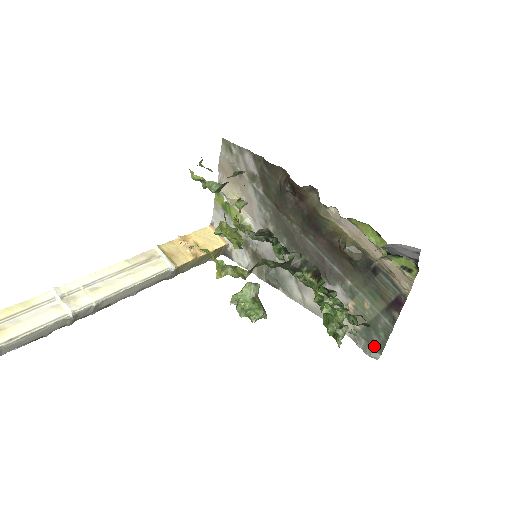
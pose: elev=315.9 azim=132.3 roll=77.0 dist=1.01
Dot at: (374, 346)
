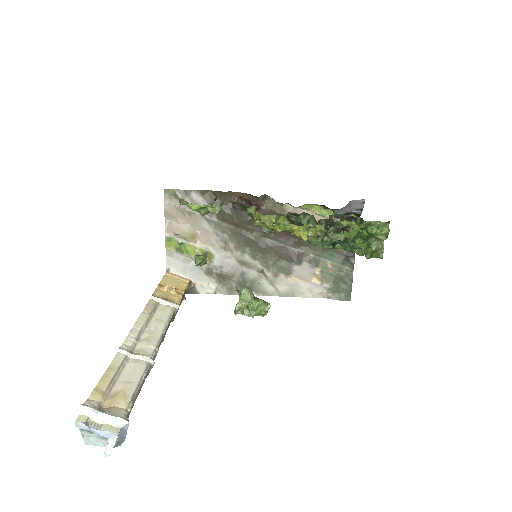
Dot at: (344, 292)
